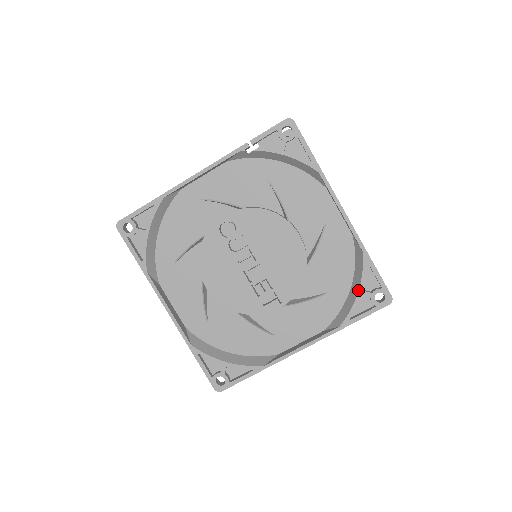
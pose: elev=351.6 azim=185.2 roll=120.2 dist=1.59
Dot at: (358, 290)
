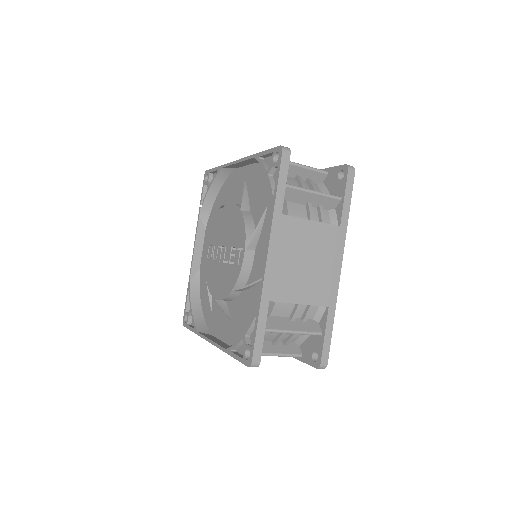
Dot at: occluded
